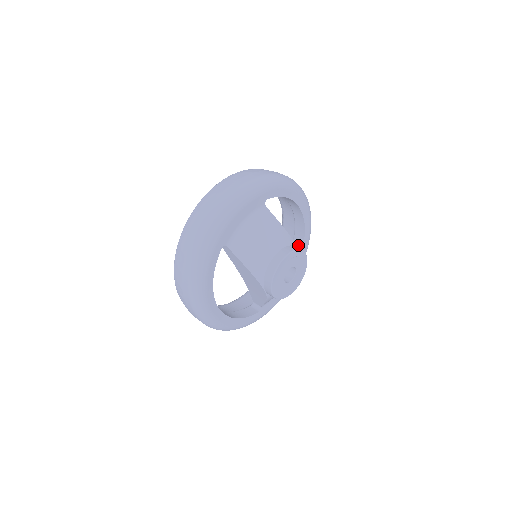
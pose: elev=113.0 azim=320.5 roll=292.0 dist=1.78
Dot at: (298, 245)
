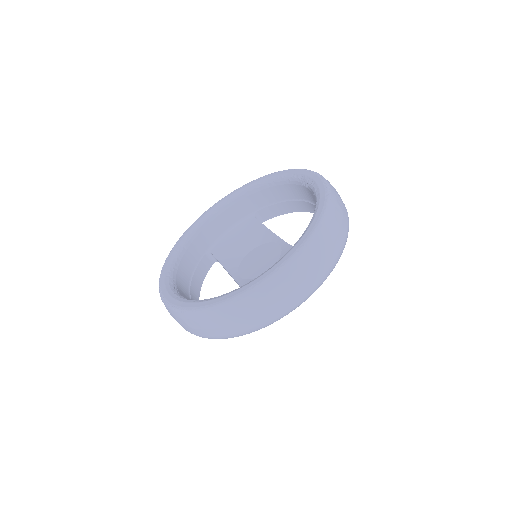
Dot at: (283, 209)
